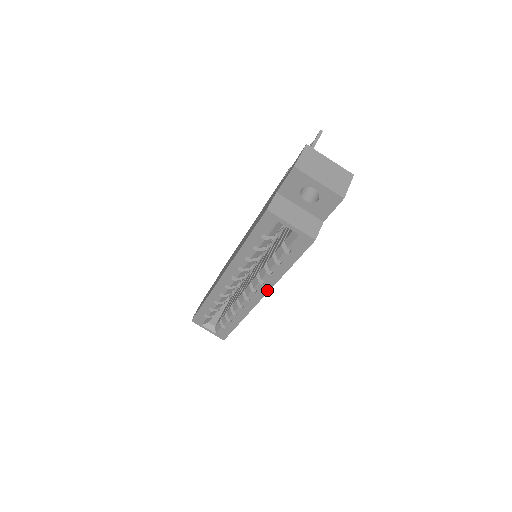
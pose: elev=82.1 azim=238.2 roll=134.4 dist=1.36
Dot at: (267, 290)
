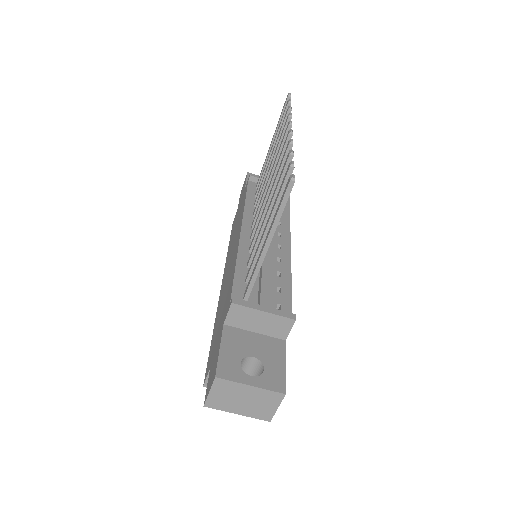
Dot at: occluded
